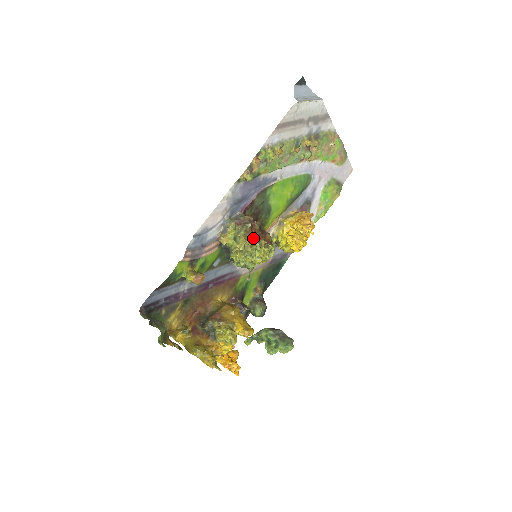
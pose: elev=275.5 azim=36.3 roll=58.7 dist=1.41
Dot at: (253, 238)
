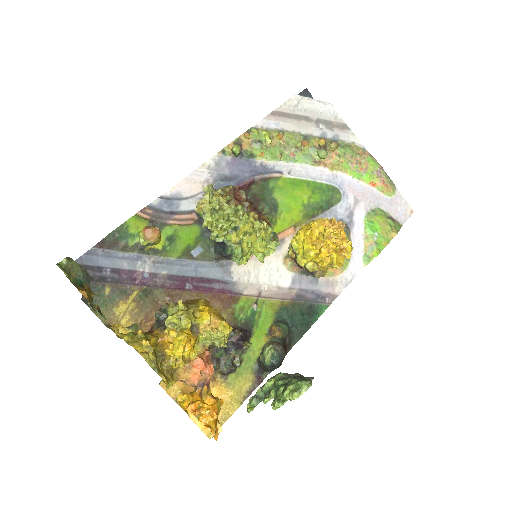
Dot at: (234, 202)
